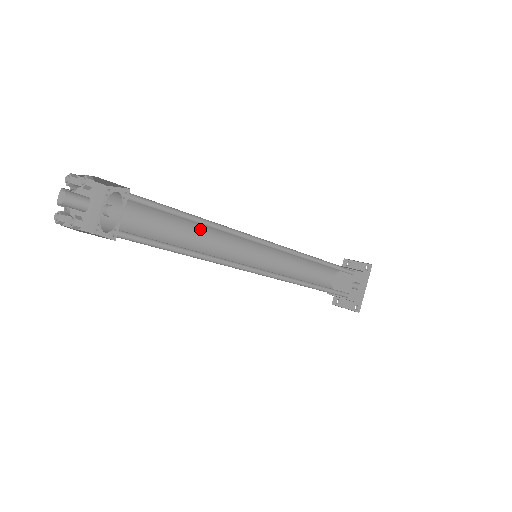
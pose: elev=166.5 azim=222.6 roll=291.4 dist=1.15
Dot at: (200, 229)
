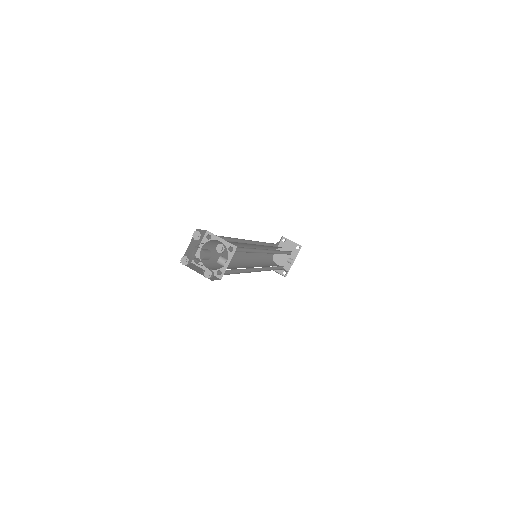
Dot at: (236, 244)
